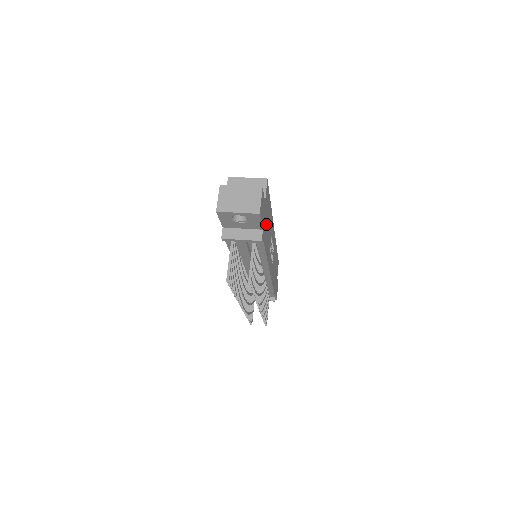
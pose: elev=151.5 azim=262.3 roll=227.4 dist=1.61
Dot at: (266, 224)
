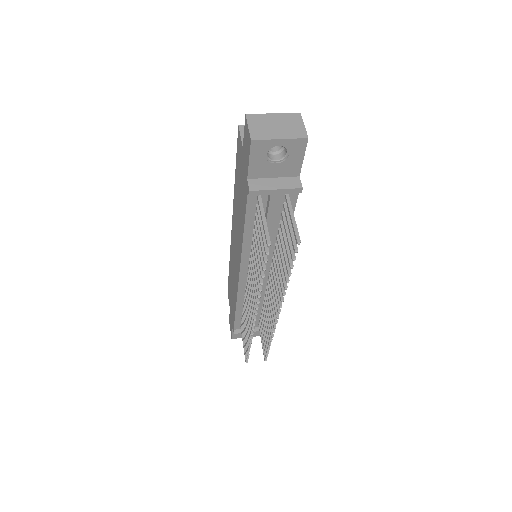
Dot at: occluded
